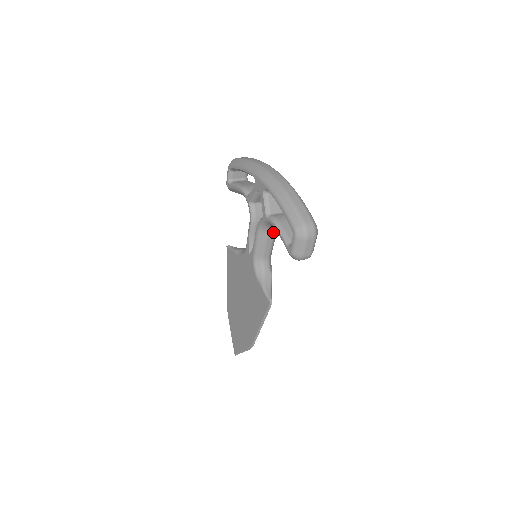
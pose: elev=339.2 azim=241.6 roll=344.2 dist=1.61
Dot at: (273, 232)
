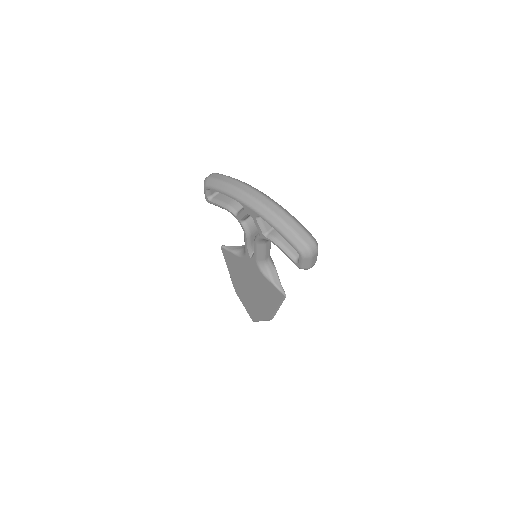
Dot at: occluded
